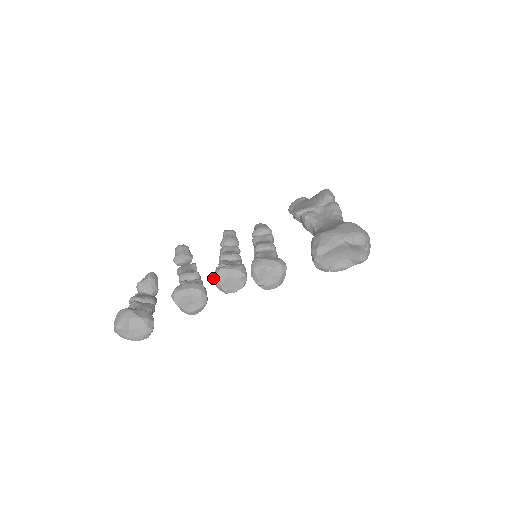
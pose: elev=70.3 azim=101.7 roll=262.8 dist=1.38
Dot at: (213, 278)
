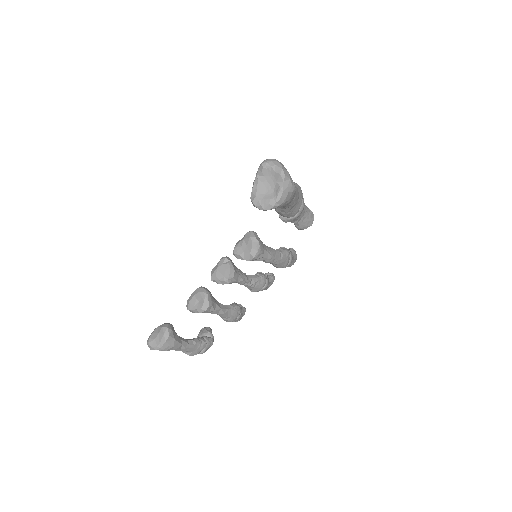
Dot at: (211, 280)
